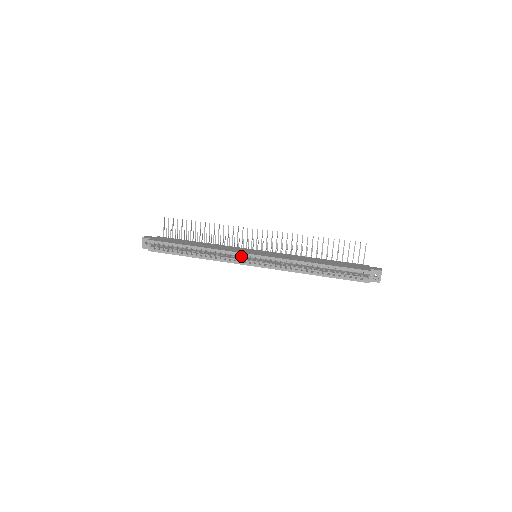
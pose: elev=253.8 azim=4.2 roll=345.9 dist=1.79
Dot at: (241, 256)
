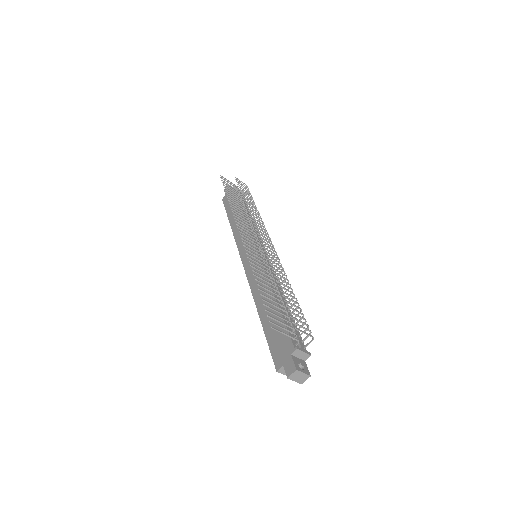
Dot at: occluded
